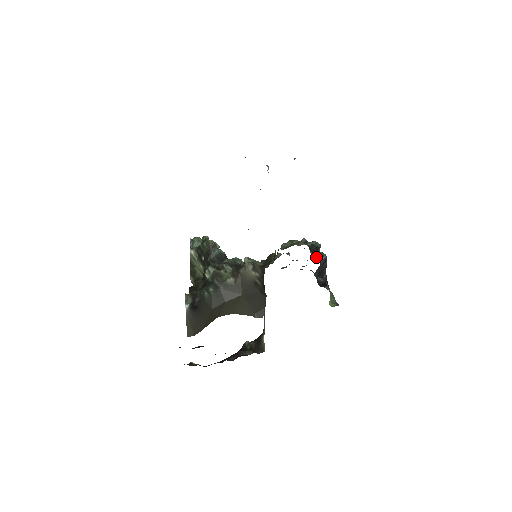
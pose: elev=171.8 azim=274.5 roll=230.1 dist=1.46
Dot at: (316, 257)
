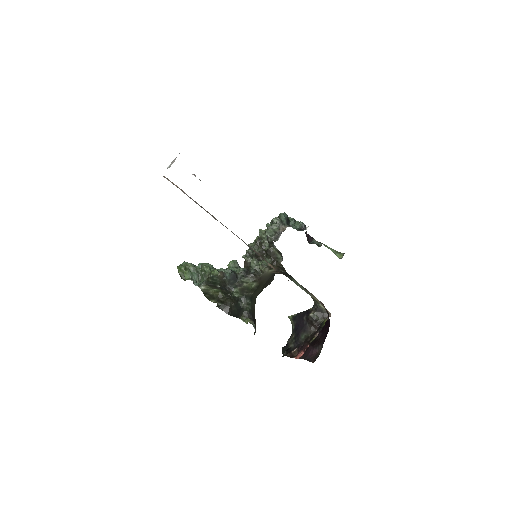
Dot at: (298, 229)
